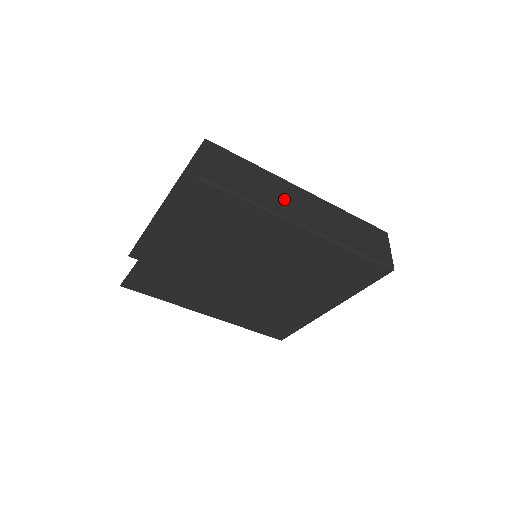
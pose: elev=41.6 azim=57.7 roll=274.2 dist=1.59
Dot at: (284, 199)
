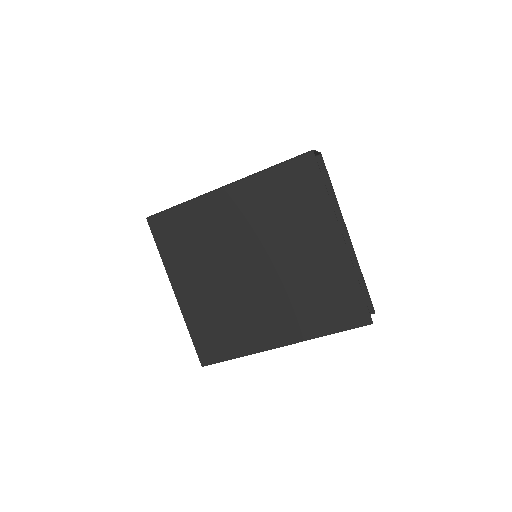
Dot at: occluded
